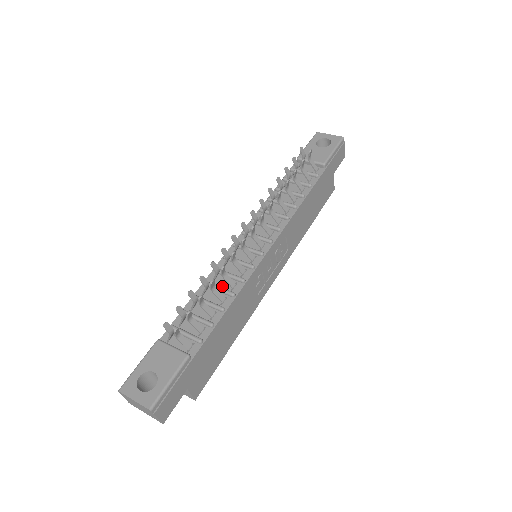
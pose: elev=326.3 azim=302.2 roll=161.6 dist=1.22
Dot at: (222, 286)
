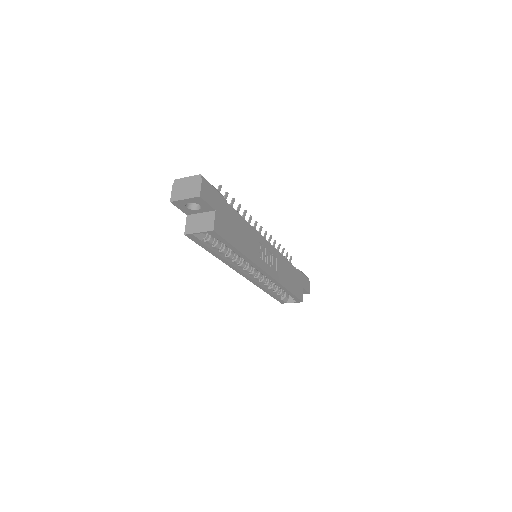
Dot at: occluded
